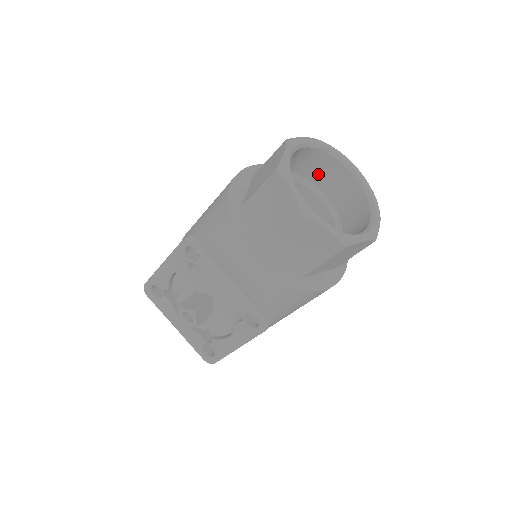
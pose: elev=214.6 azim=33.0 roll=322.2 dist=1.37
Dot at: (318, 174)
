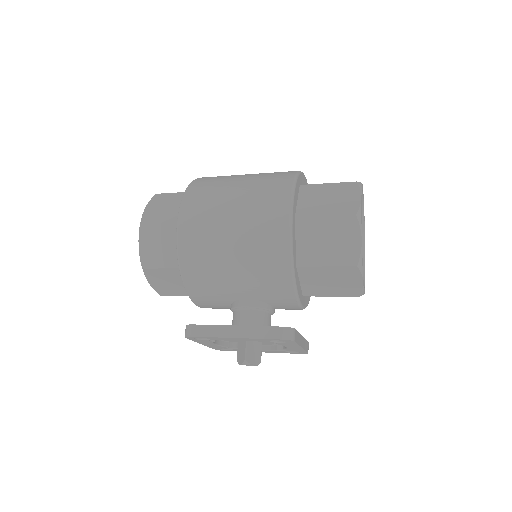
Dot at: occluded
